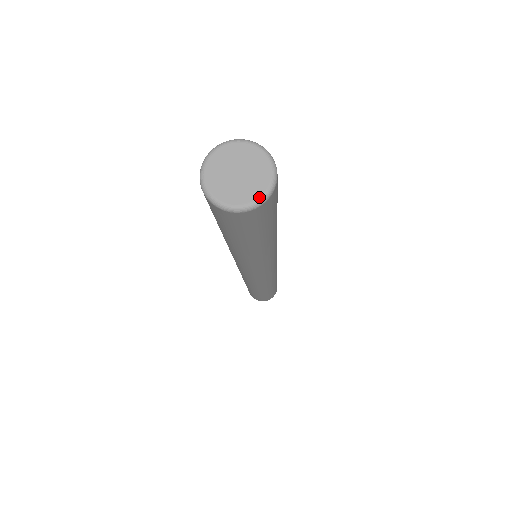
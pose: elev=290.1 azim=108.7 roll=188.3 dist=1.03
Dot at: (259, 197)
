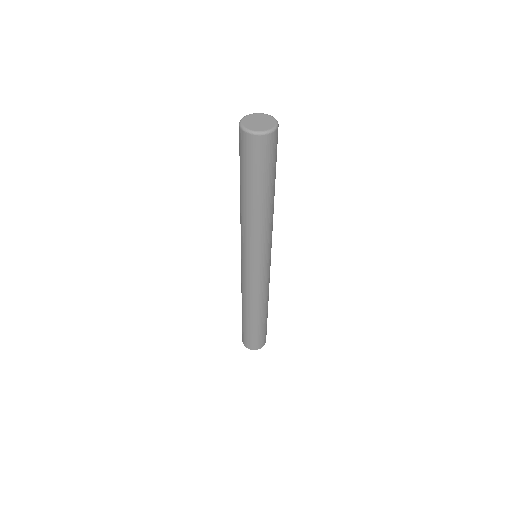
Dot at: (274, 126)
